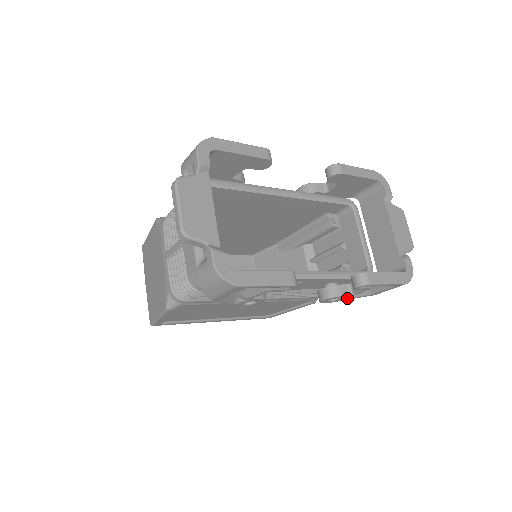
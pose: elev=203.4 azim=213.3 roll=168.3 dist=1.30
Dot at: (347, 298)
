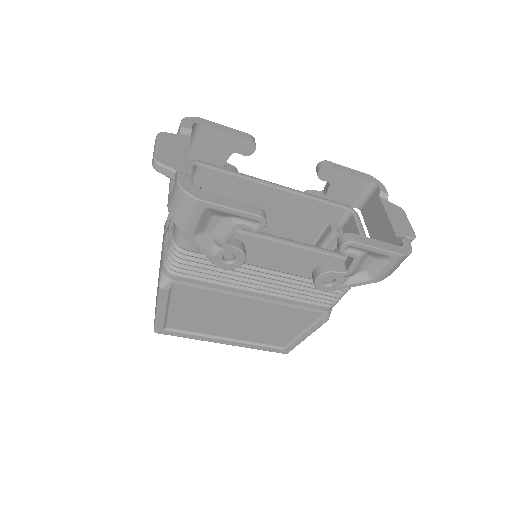
Dot at: (345, 284)
